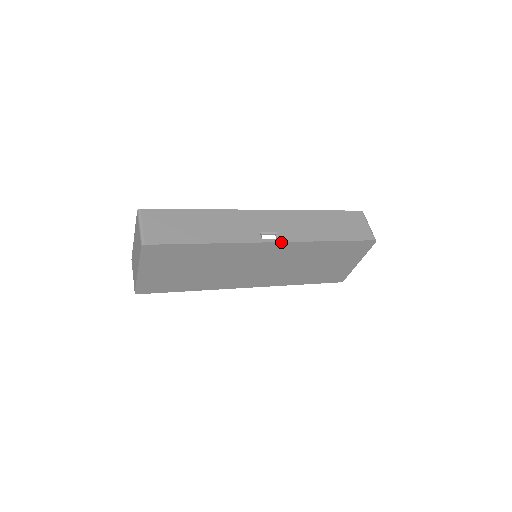
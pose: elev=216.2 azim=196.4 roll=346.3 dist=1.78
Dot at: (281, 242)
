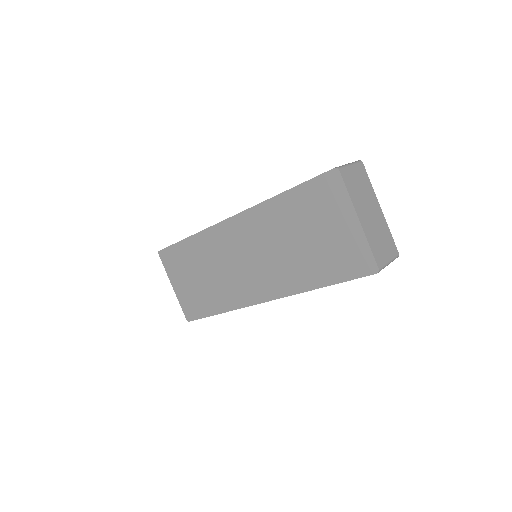
Dot at: (237, 214)
